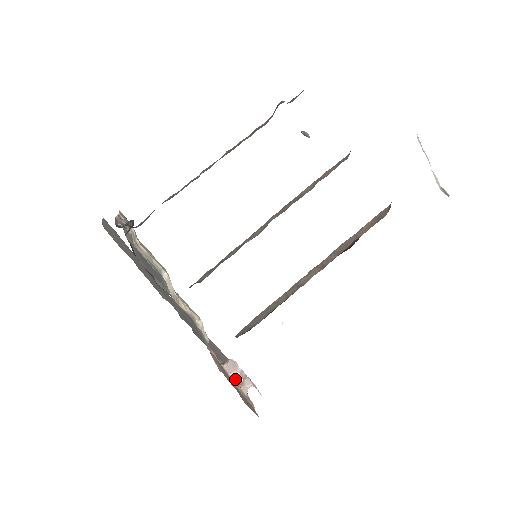
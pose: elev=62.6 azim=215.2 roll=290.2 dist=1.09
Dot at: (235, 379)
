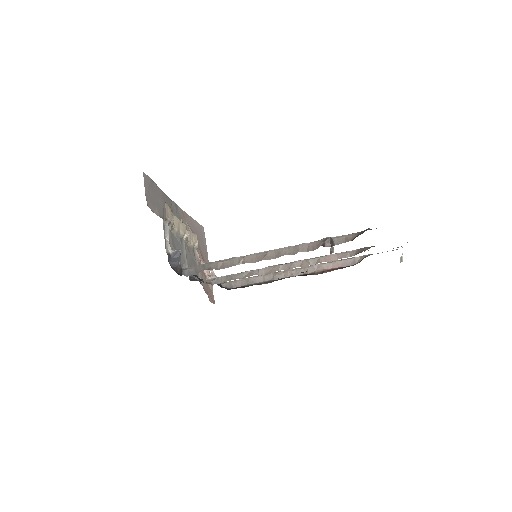
Dot at: (207, 274)
